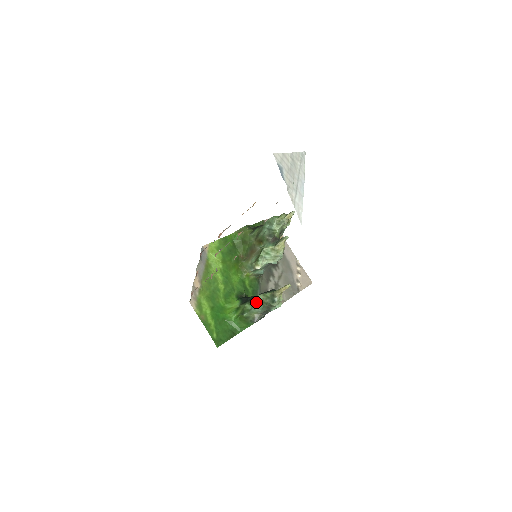
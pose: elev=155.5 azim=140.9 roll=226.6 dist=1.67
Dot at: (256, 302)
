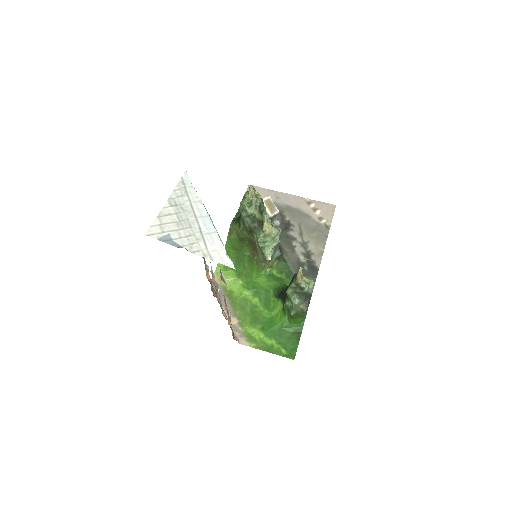
Dot at: (291, 297)
